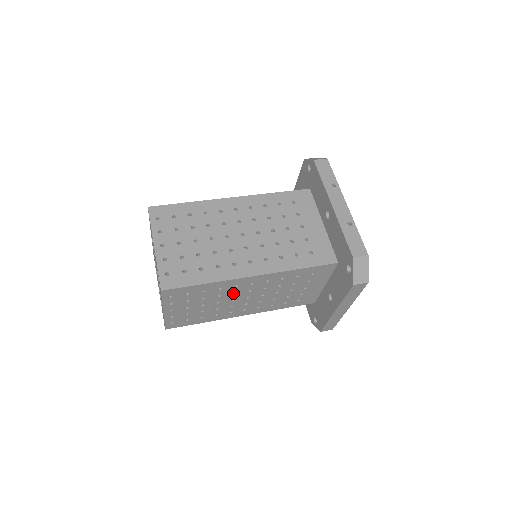
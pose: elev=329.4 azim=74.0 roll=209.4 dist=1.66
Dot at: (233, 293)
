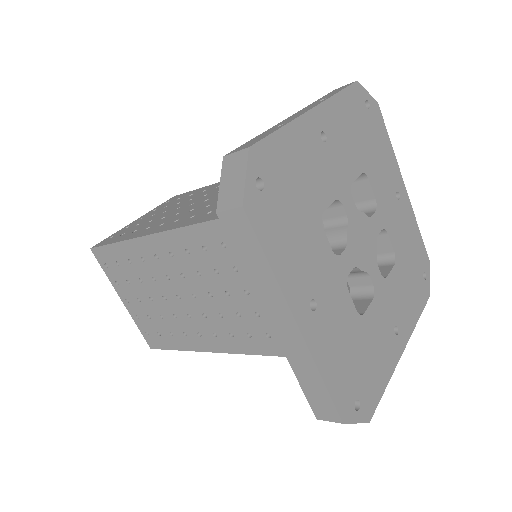
Dot at: (169, 278)
